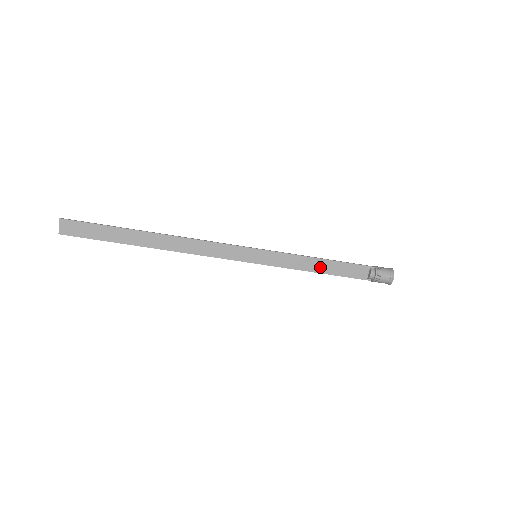
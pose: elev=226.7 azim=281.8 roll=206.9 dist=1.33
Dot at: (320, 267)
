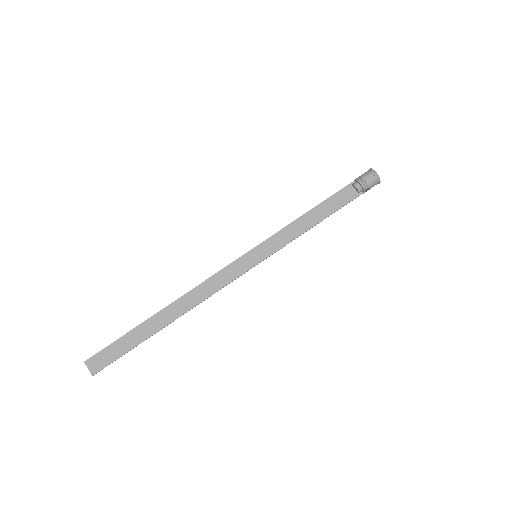
Dot at: (313, 219)
